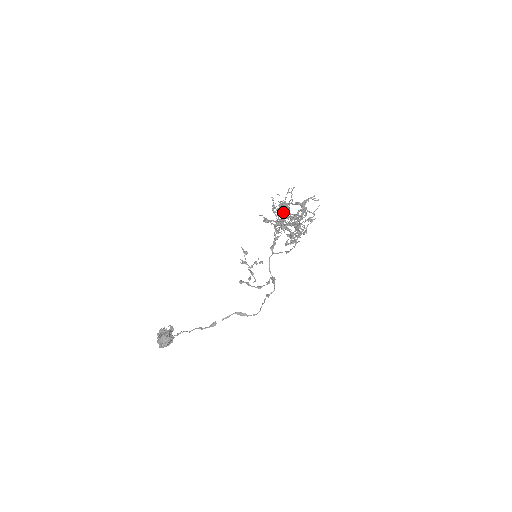
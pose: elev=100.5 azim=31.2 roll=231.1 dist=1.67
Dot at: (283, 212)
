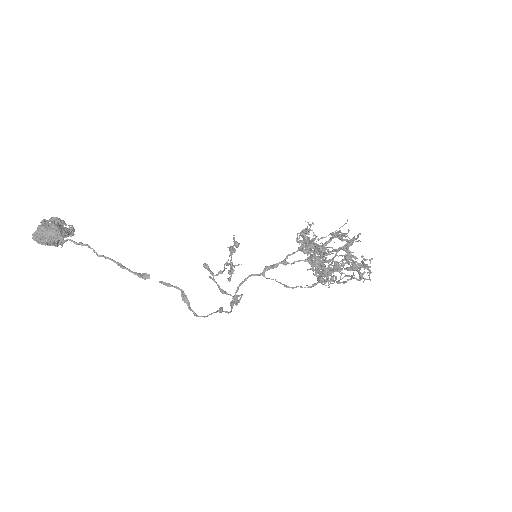
Dot at: occluded
